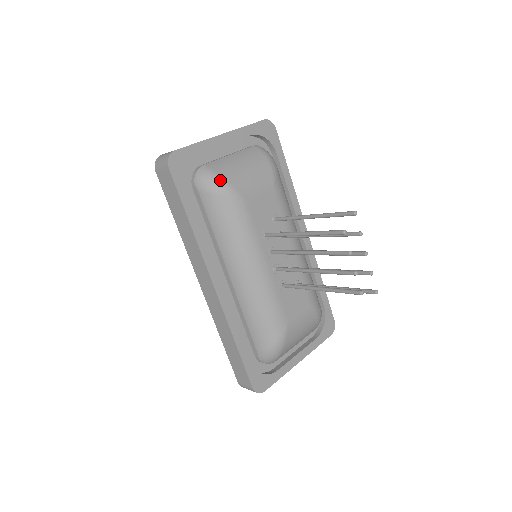
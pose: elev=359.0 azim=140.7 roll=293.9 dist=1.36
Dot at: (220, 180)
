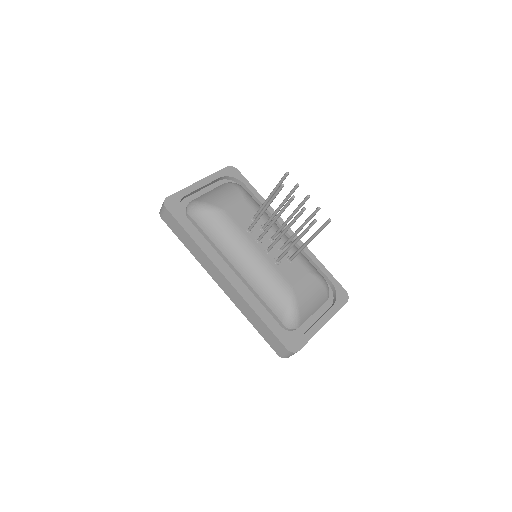
Dot at: (203, 204)
